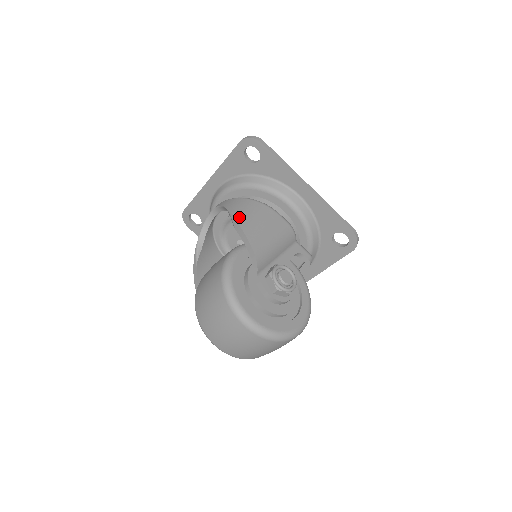
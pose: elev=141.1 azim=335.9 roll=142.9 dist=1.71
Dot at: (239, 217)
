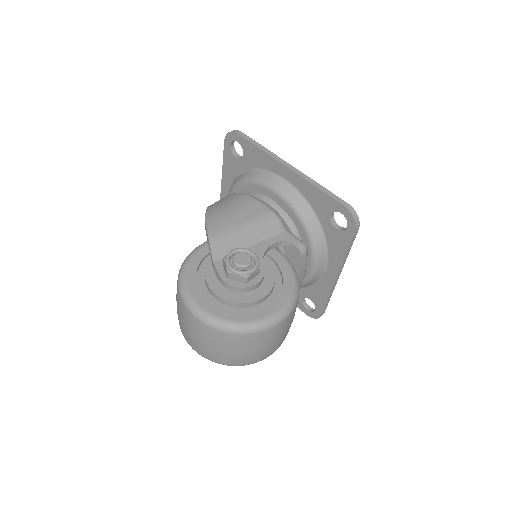
Dot at: (211, 208)
